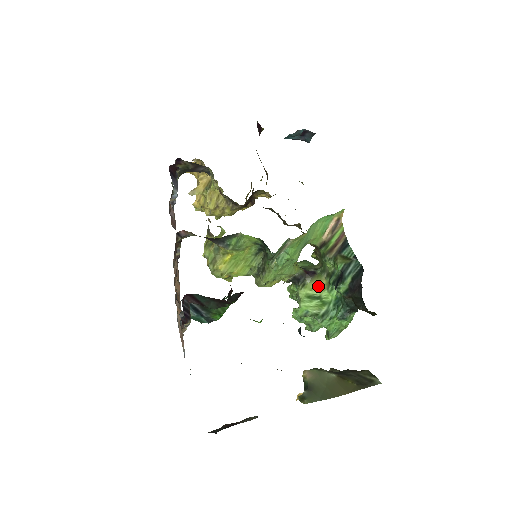
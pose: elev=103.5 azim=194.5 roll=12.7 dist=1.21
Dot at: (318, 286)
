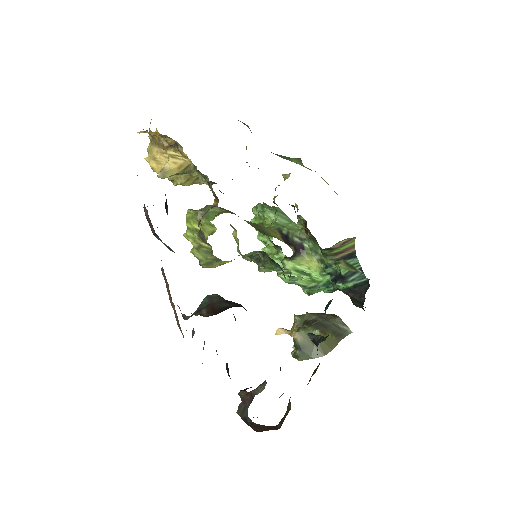
Dot at: (308, 264)
